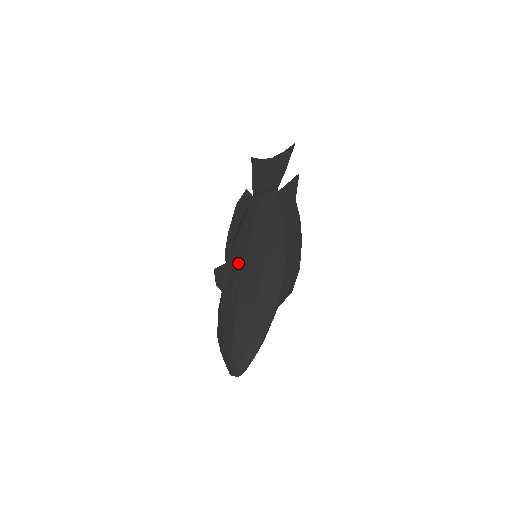
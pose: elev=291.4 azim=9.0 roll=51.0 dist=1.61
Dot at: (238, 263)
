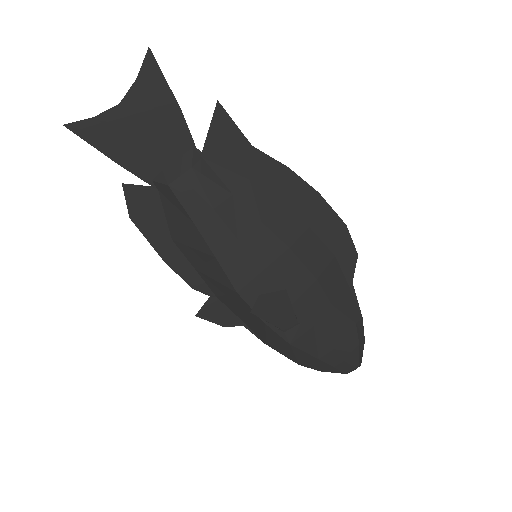
Dot at: (278, 292)
